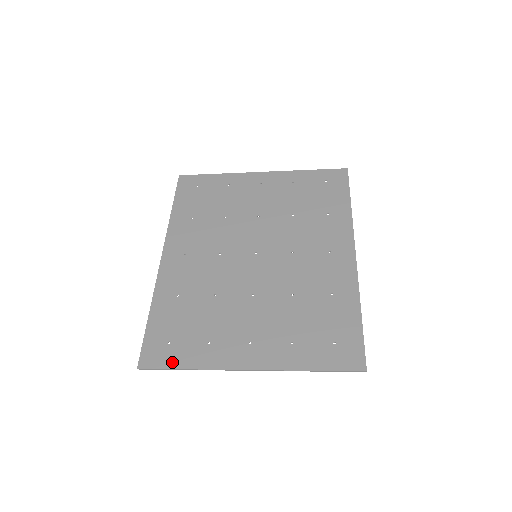
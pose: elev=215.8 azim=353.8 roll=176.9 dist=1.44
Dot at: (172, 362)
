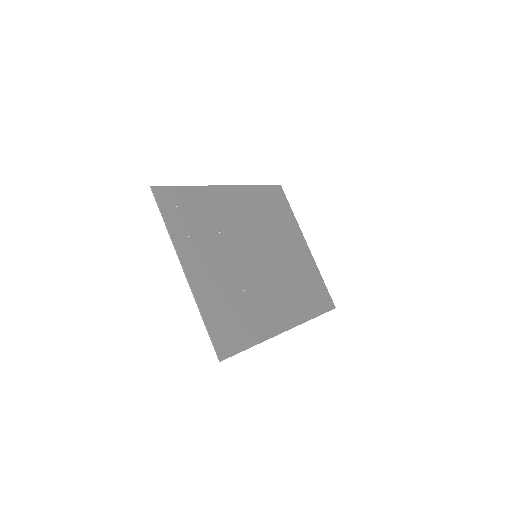
Dot at: (166, 212)
